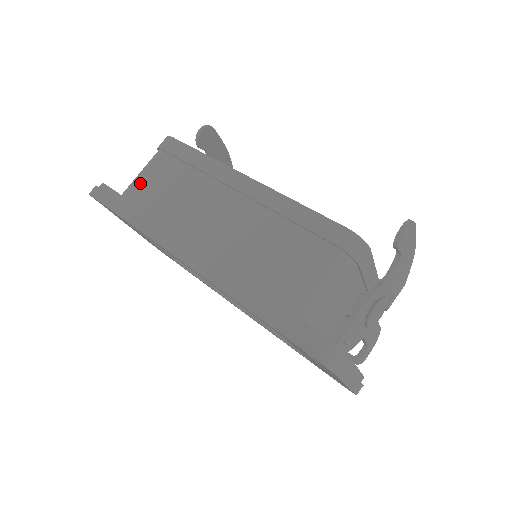
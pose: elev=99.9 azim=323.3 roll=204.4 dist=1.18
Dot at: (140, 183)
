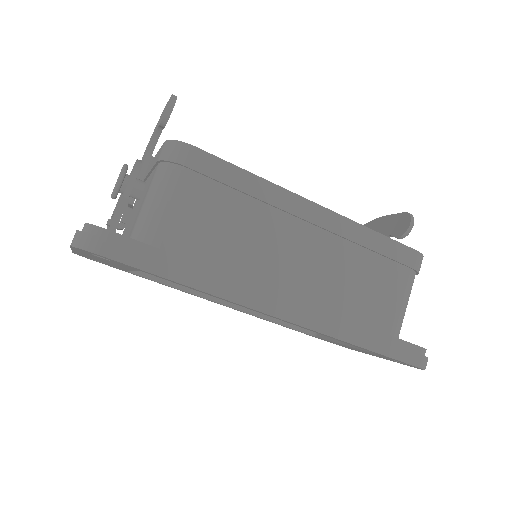
Dot at: (173, 223)
